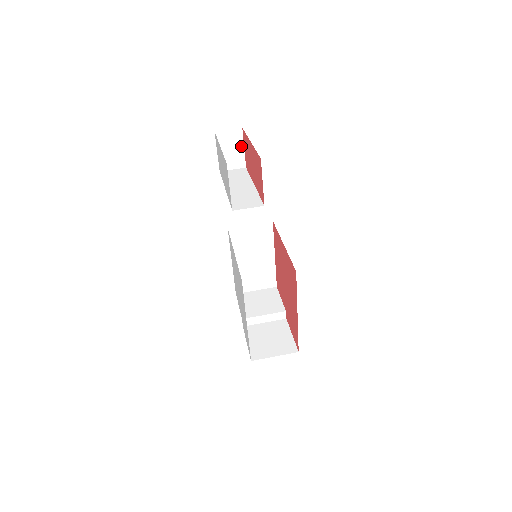
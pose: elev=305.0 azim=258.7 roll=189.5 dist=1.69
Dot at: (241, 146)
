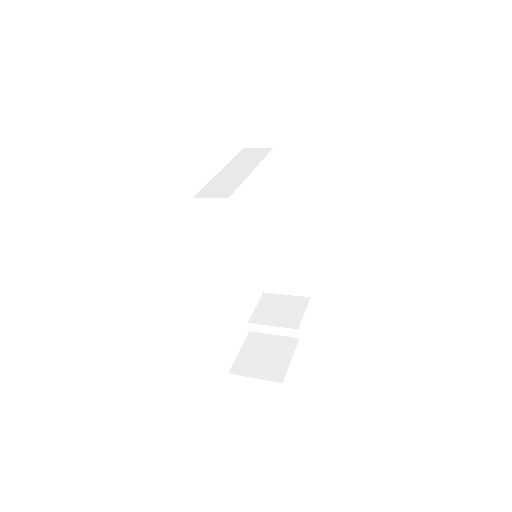
Dot at: (267, 120)
